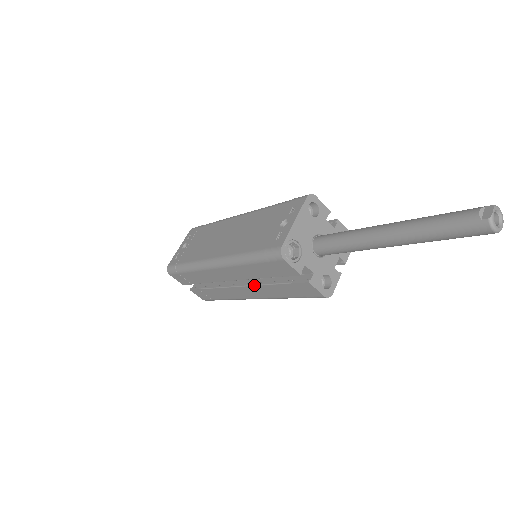
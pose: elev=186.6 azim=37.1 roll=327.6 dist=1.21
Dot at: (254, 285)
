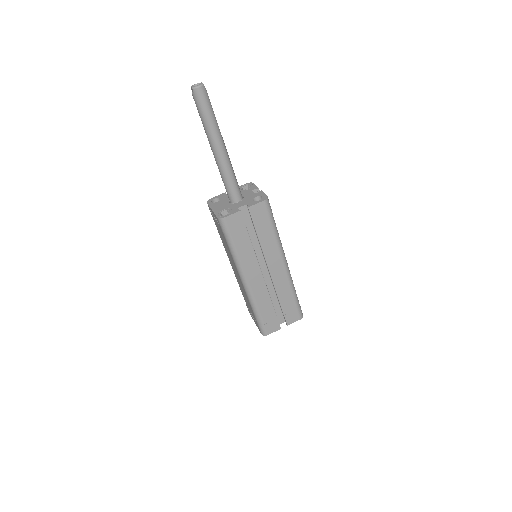
Dot at: (264, 256)
